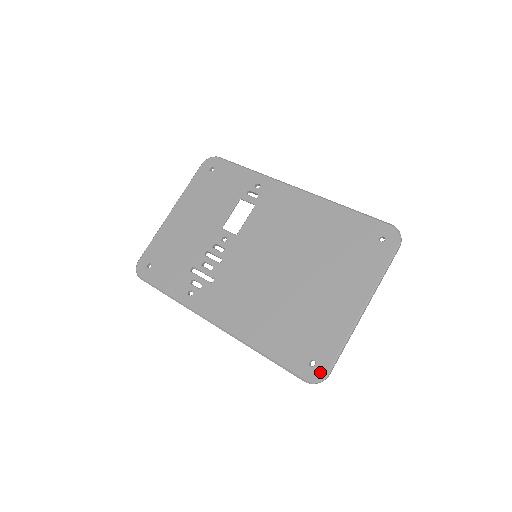
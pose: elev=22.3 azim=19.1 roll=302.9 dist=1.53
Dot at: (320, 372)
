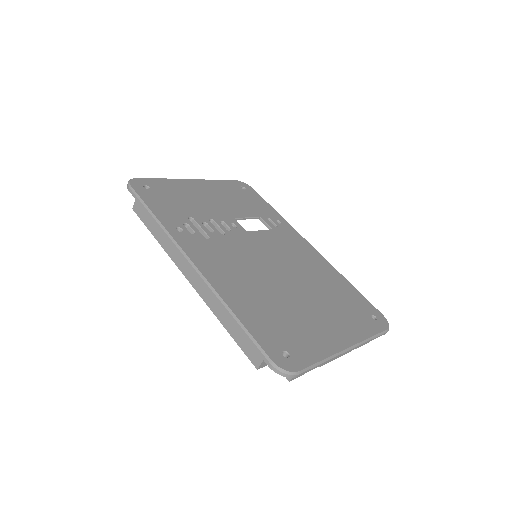
Dot at: (292, 366)
